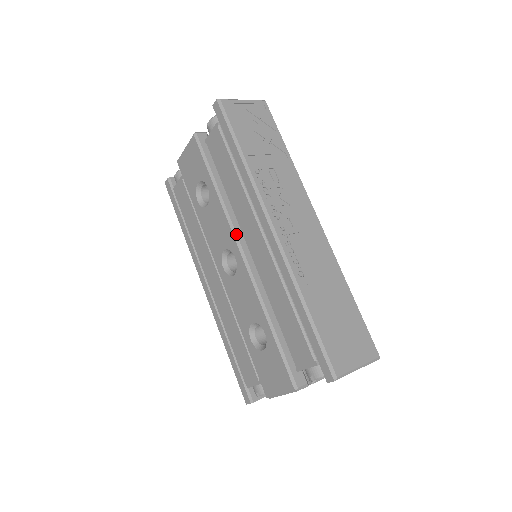
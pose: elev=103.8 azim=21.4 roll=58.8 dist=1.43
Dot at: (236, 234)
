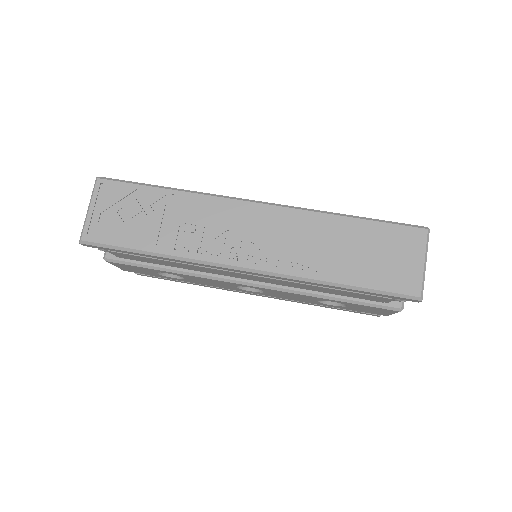
Dot at: (228, 280)
